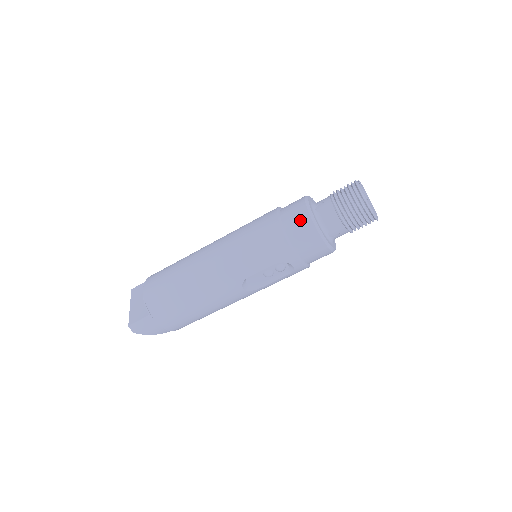
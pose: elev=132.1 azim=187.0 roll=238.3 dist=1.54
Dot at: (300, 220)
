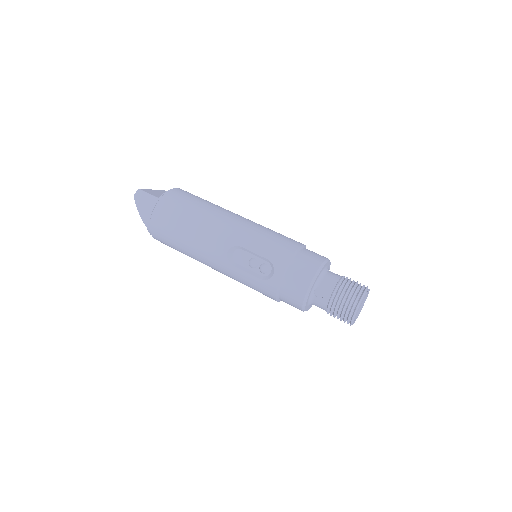
Dot at: (314, 258)
